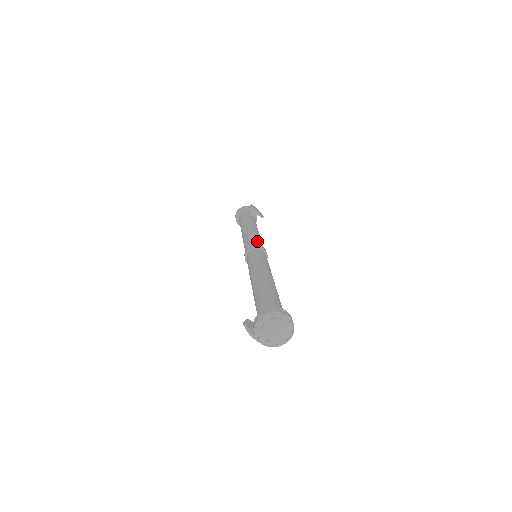
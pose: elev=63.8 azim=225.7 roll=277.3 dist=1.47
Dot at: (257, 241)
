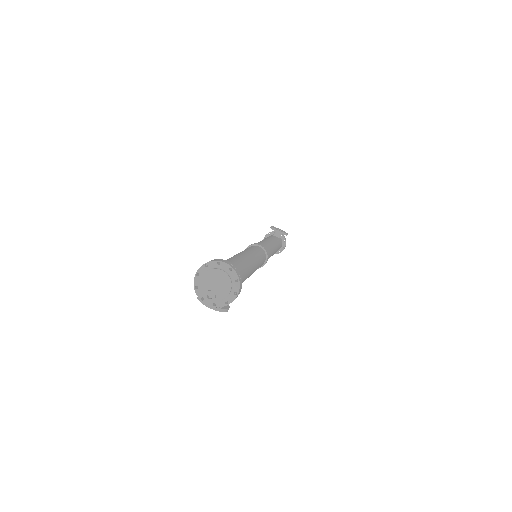
Dot at: occluded
